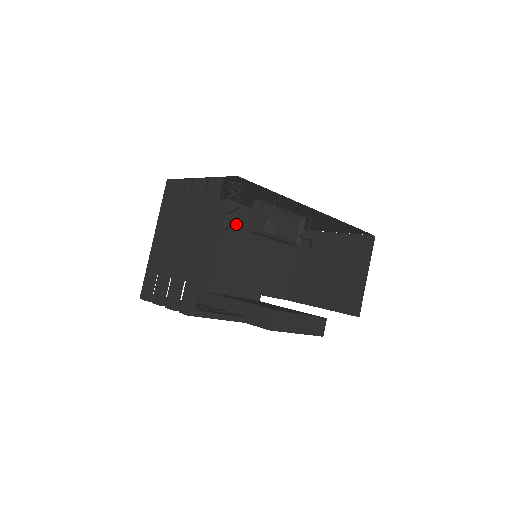
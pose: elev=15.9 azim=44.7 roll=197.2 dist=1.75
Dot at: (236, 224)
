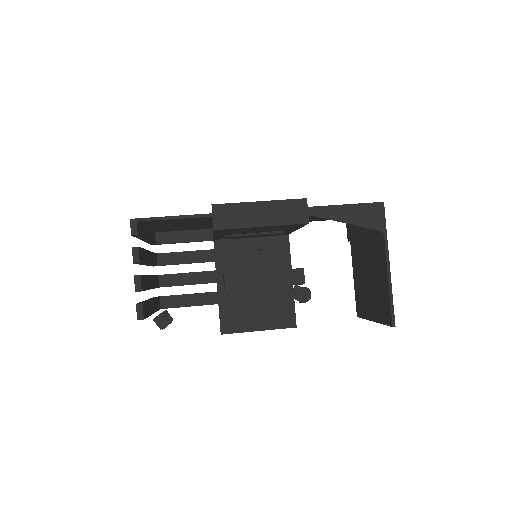
Dot at: (237, 231)
